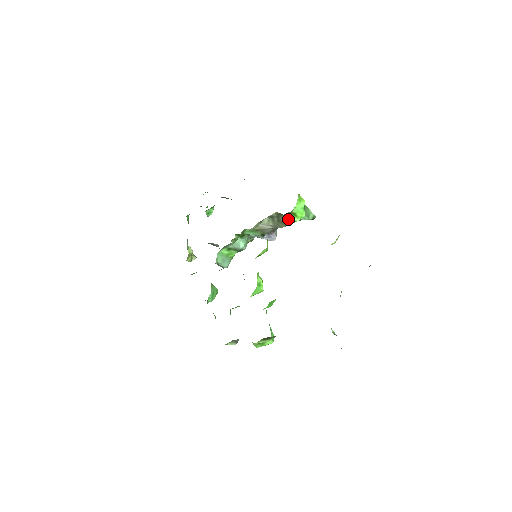
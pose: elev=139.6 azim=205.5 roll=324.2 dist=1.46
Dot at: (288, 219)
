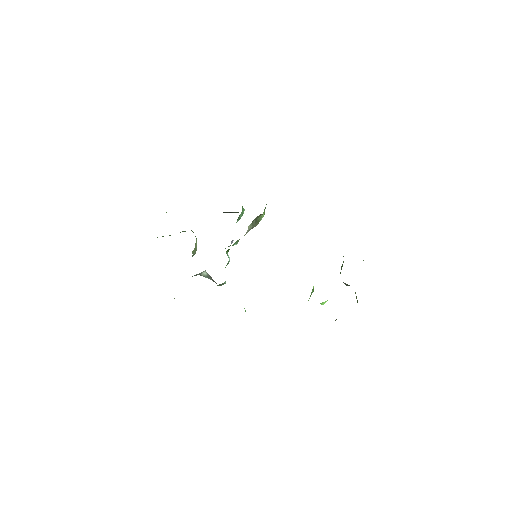
Dot at: (261, 217)
